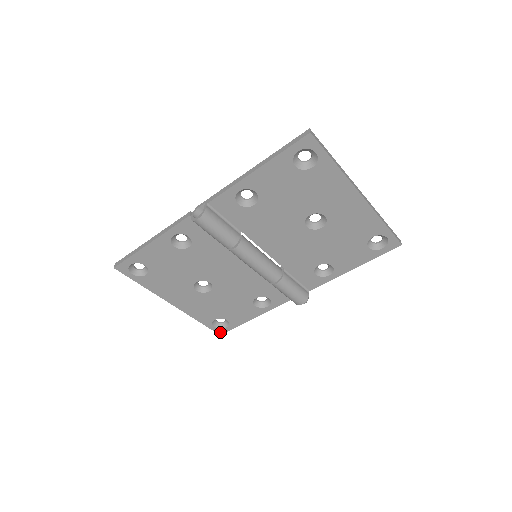
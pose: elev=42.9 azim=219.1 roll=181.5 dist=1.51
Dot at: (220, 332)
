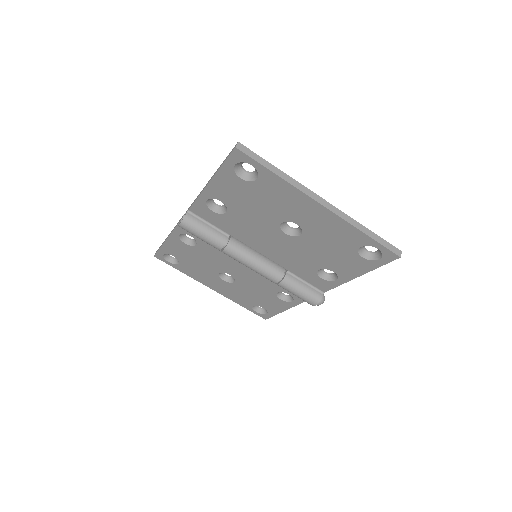
Dot at: (264, 317)
